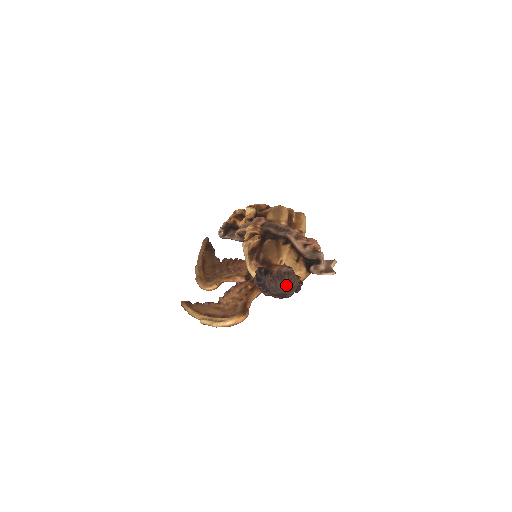
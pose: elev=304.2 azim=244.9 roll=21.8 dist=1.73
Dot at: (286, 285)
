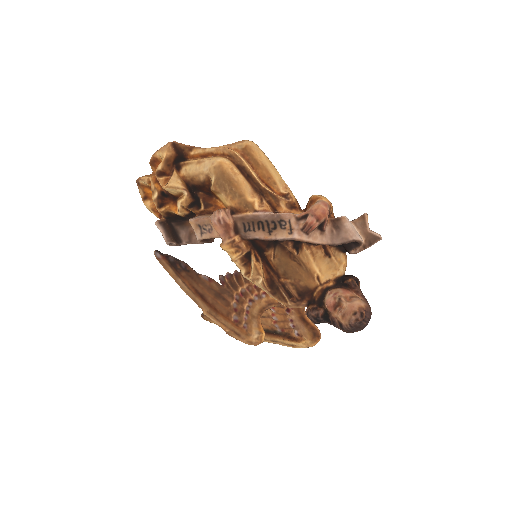
Dot at: occluded
